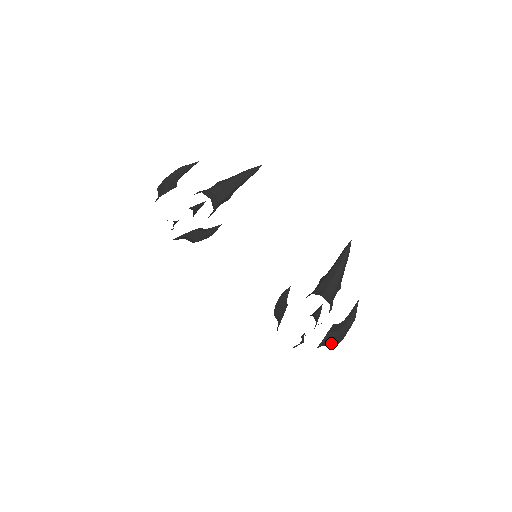
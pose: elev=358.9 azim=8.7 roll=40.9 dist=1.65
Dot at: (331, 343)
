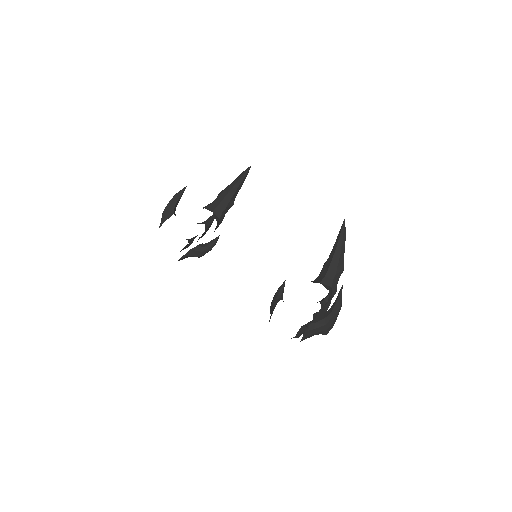
Dot at: (319, 333)
